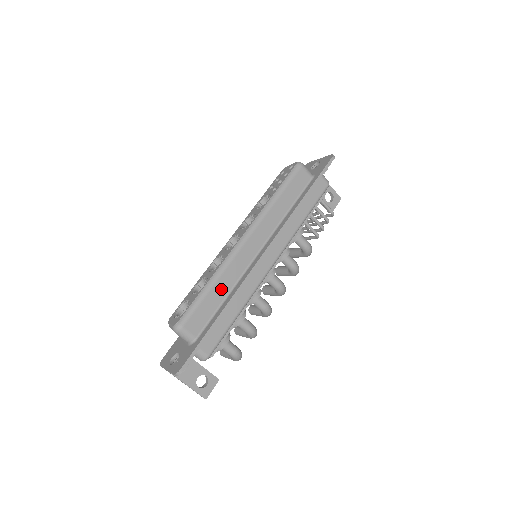
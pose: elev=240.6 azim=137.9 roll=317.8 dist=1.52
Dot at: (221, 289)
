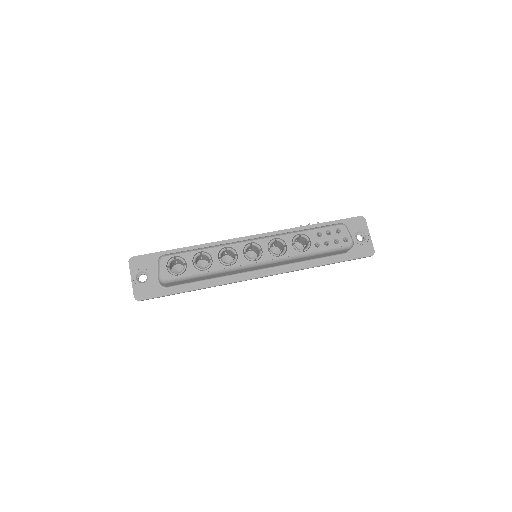
Dot at: (212, 276)
